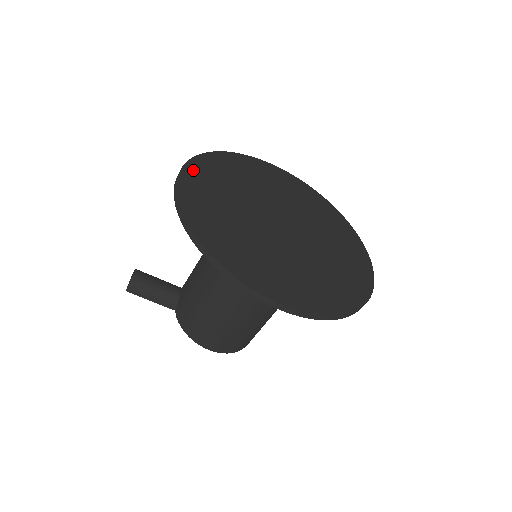
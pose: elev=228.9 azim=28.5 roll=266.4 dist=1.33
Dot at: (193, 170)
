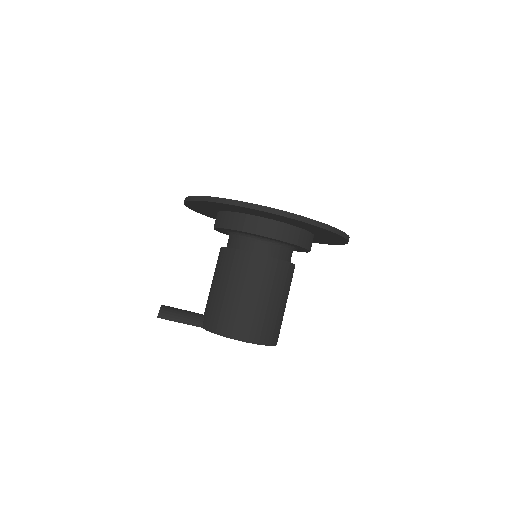
Dot at: occluded
